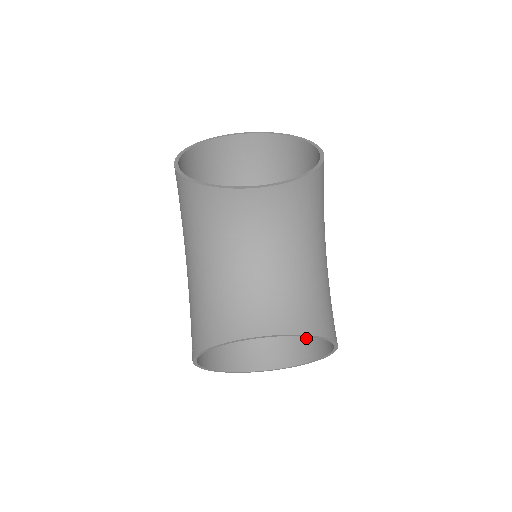
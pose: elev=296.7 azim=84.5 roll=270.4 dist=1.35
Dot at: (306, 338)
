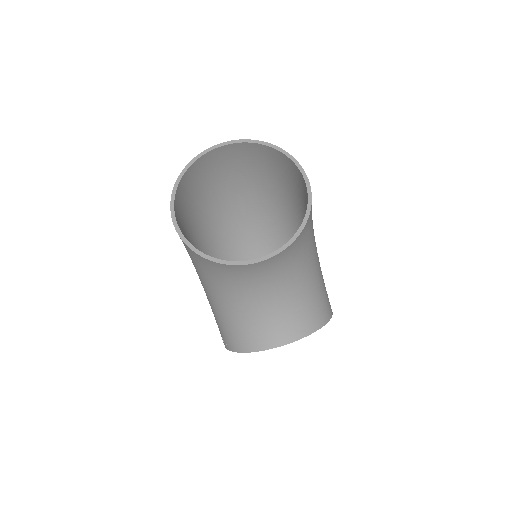
Dot at: occluded
